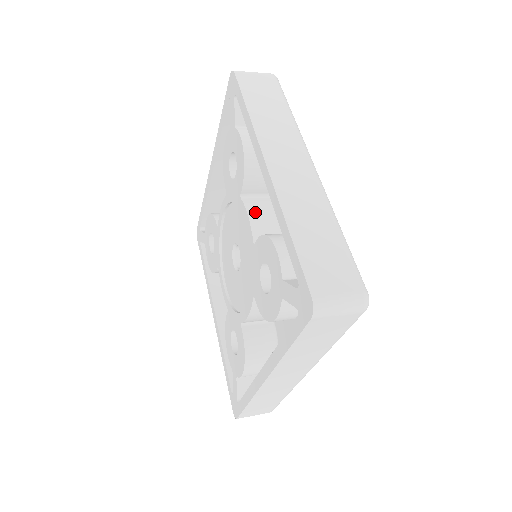
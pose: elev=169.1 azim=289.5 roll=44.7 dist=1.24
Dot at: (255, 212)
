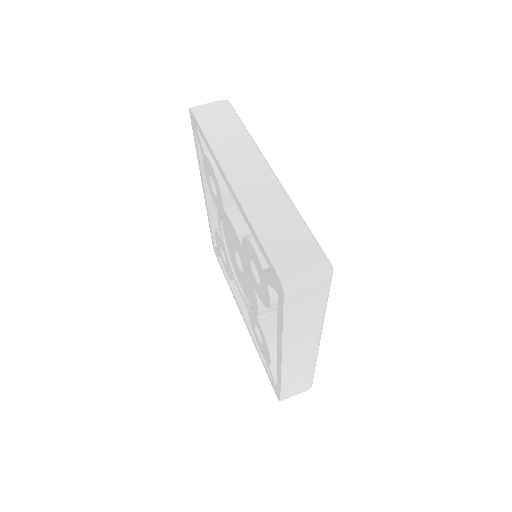
Dot at: occluded
